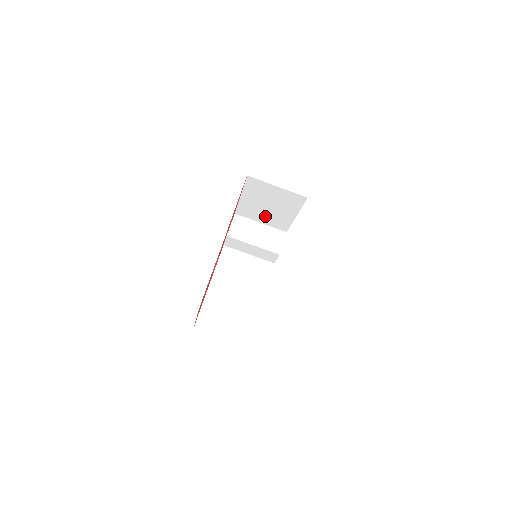
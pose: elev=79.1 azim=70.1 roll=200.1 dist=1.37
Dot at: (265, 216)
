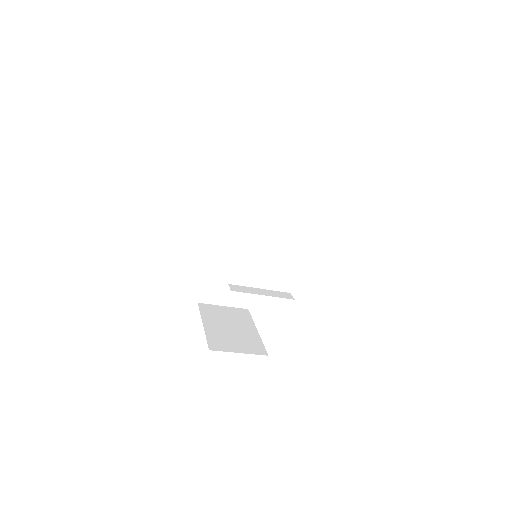
Dot at: occluded
